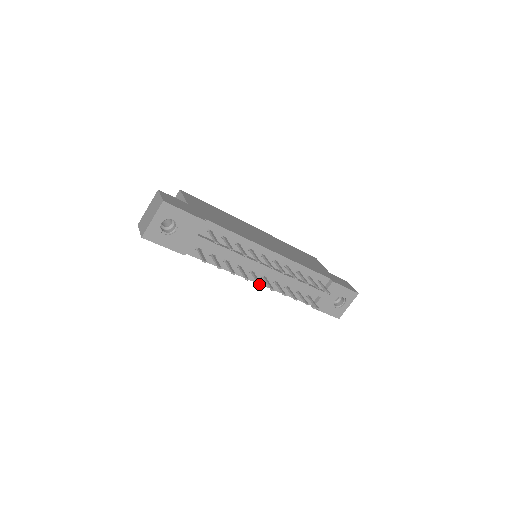
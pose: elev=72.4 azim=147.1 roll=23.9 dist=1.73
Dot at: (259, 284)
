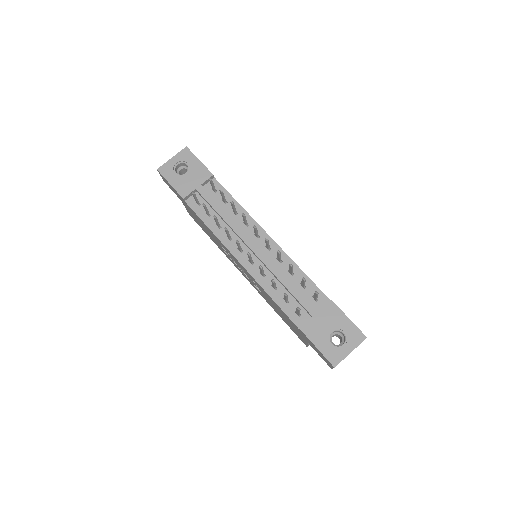
Dot at: (236, 240)
